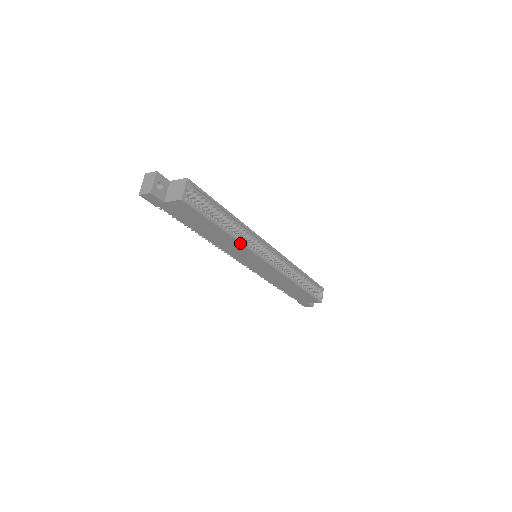
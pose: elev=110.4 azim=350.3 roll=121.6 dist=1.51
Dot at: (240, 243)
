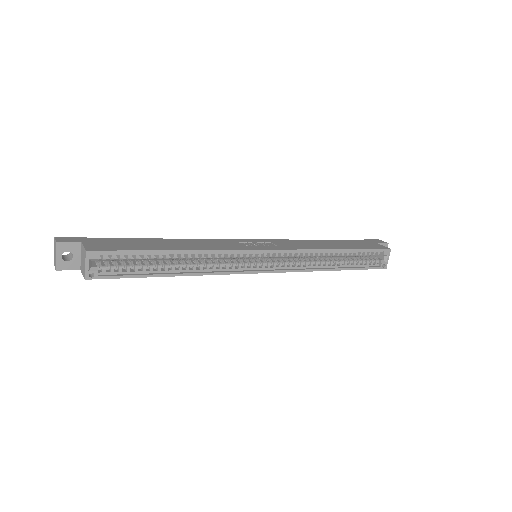
Dot at: occluded
